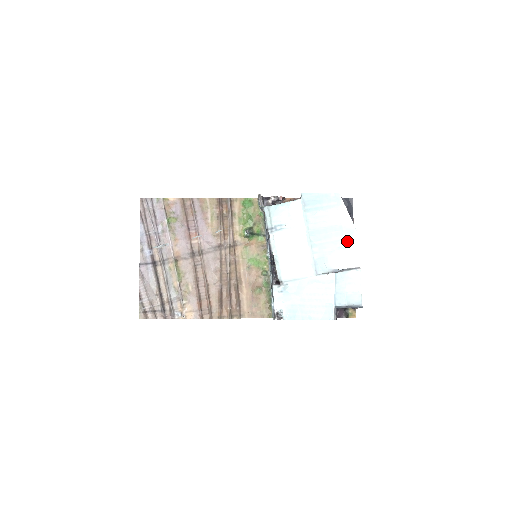
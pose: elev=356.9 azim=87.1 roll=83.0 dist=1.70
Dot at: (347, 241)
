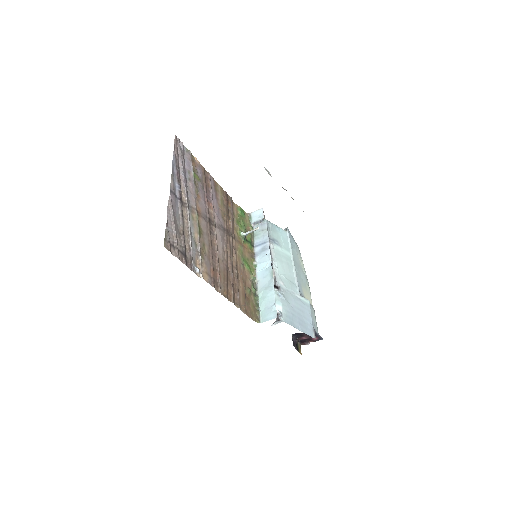
Dot at: (306, 283)
